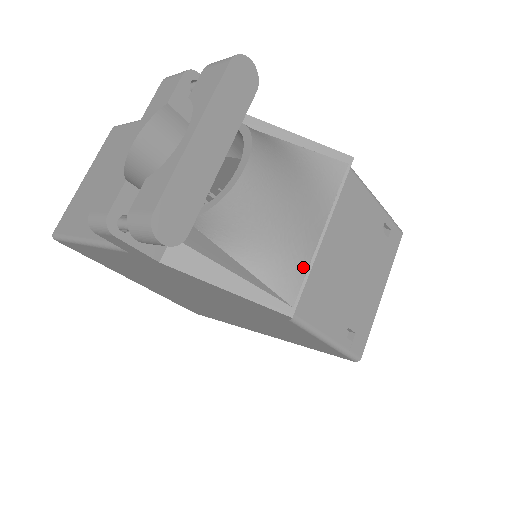
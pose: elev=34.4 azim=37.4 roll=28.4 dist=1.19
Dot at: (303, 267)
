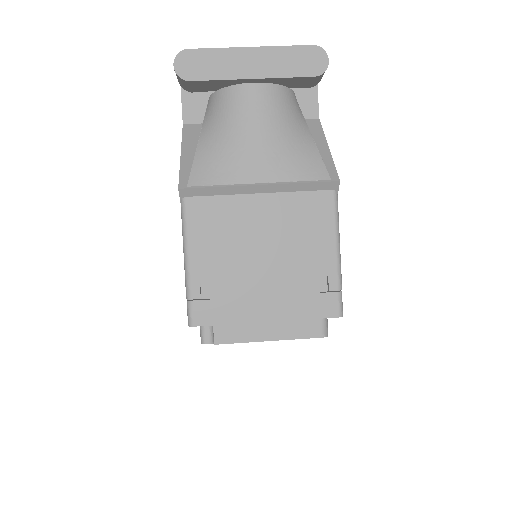
Dot at: (222, 180)
